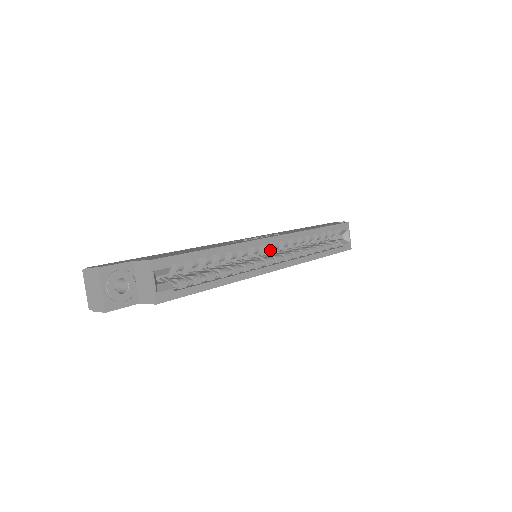
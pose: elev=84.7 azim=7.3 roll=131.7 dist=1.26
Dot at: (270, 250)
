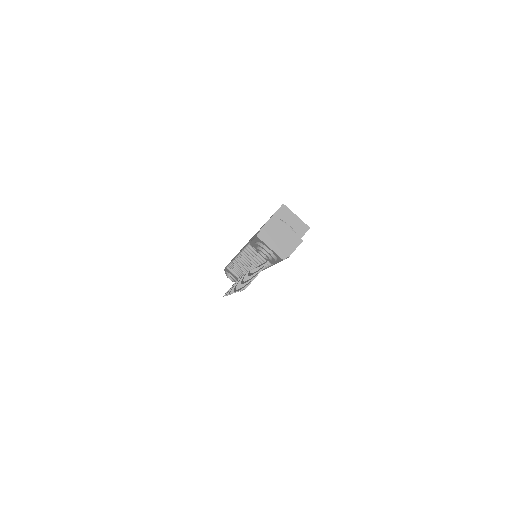
Dot at: occluded
